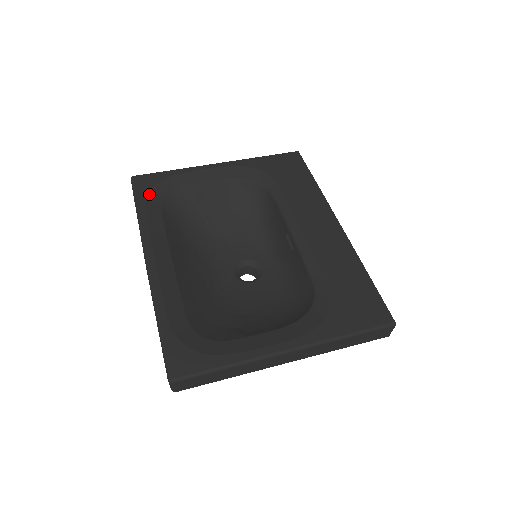
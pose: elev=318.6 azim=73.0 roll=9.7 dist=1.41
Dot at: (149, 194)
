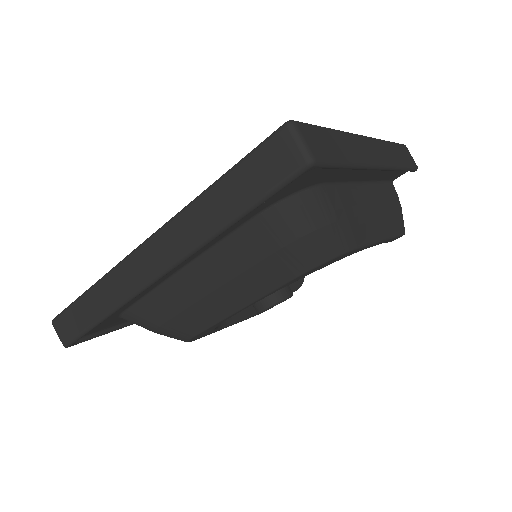
Dot at: occluded
